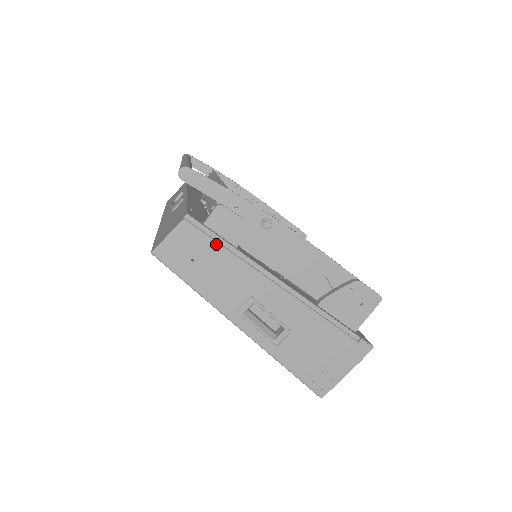
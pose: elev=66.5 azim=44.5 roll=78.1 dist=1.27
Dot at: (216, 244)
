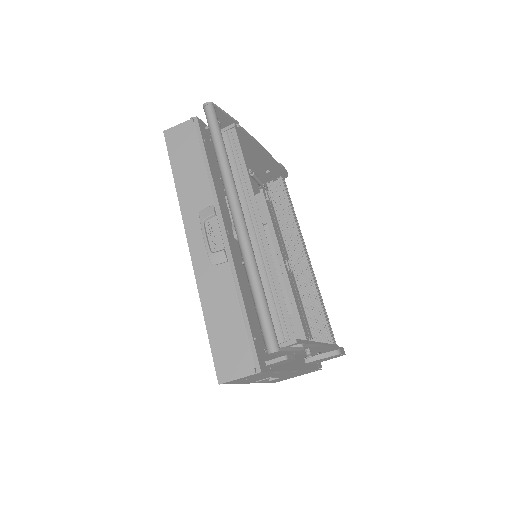
Dot at: (269, 373)
